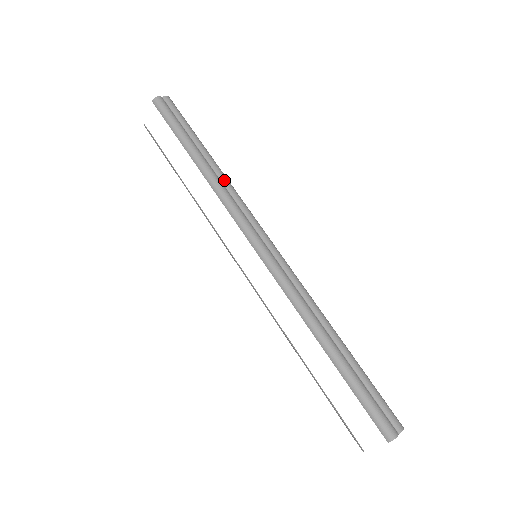
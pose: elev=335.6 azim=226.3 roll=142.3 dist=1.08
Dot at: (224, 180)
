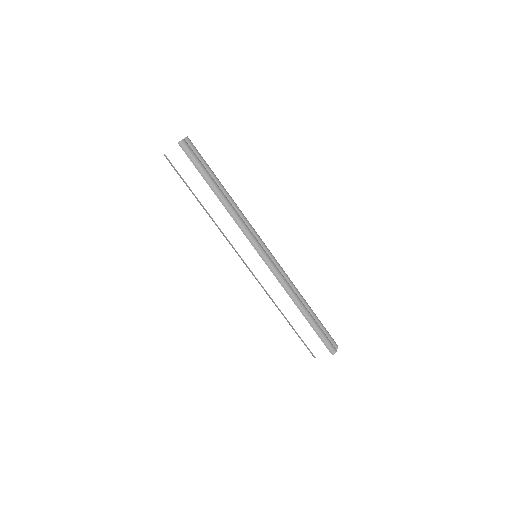
Dot at: (236, 207)
